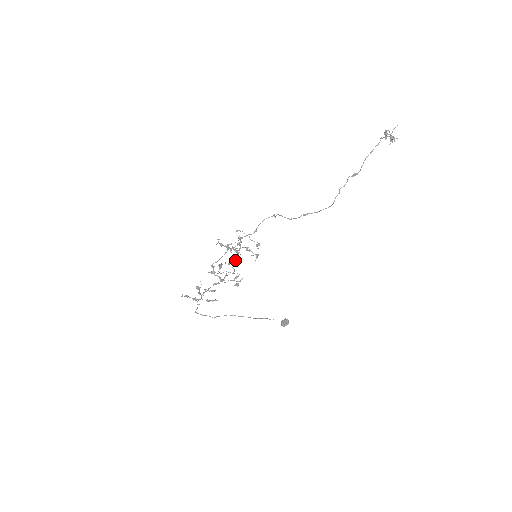
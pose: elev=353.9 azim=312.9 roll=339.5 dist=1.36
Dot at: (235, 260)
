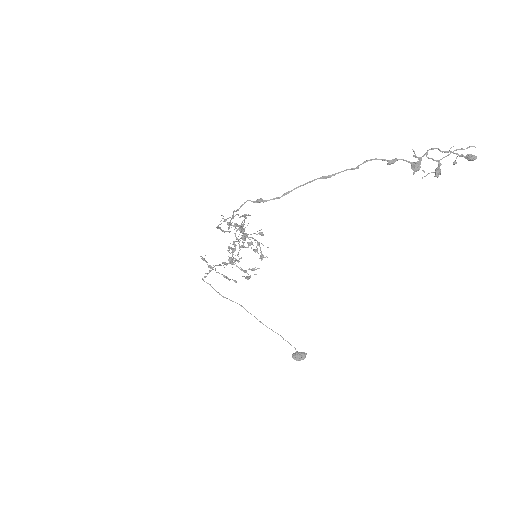
Dot at: (239, 248)
